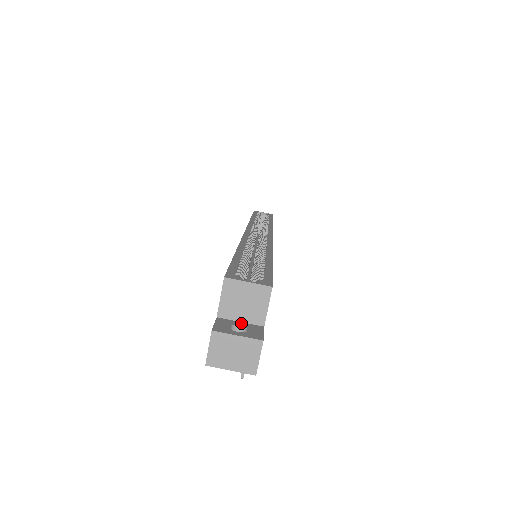
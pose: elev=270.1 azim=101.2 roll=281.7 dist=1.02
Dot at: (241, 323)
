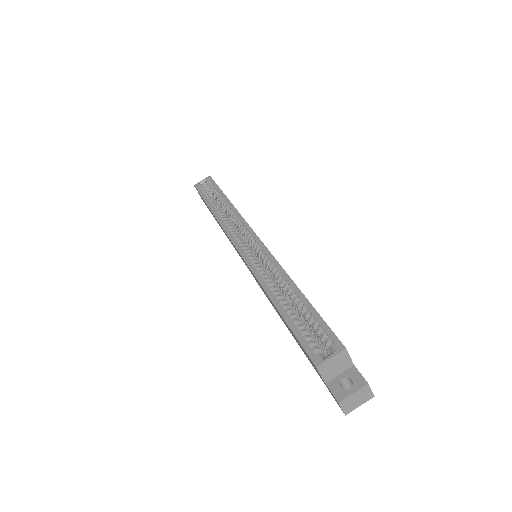
Dot at: (341, 376)
